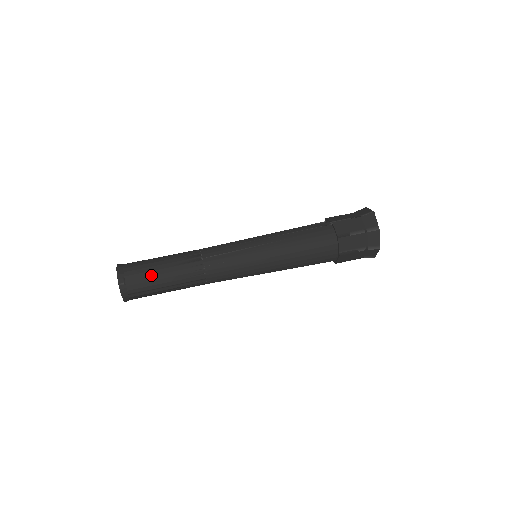
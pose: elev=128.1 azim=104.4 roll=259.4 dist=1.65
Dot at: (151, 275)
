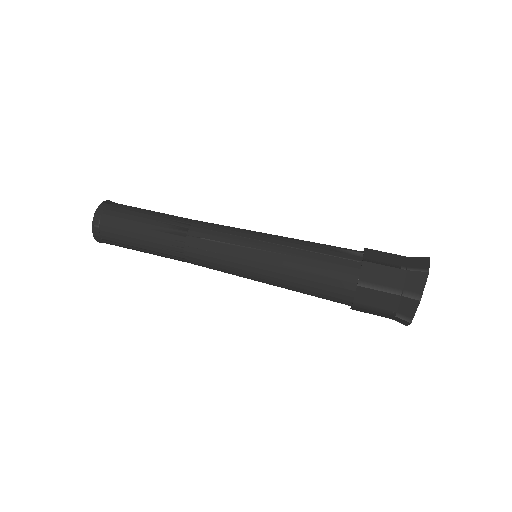
Dot at: (127, 230)
